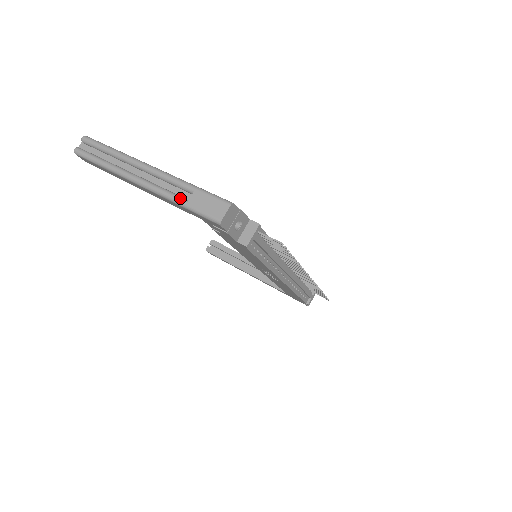
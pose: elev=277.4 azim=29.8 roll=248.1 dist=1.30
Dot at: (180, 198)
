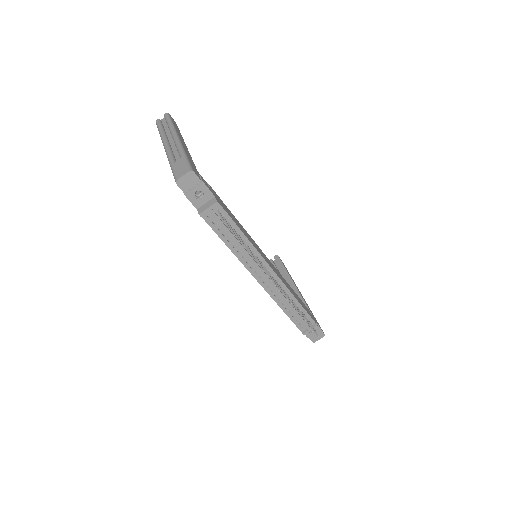
Dot at: (172, 160)
